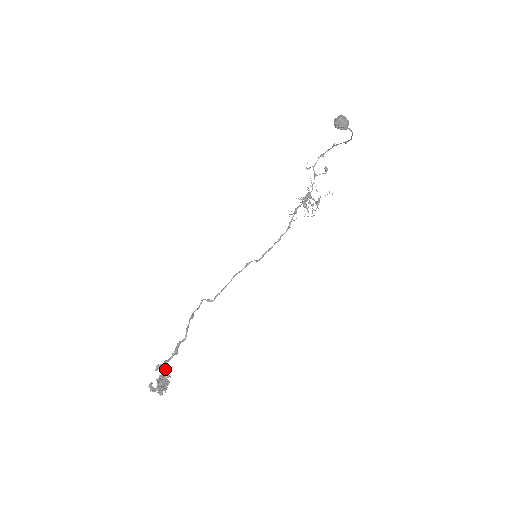
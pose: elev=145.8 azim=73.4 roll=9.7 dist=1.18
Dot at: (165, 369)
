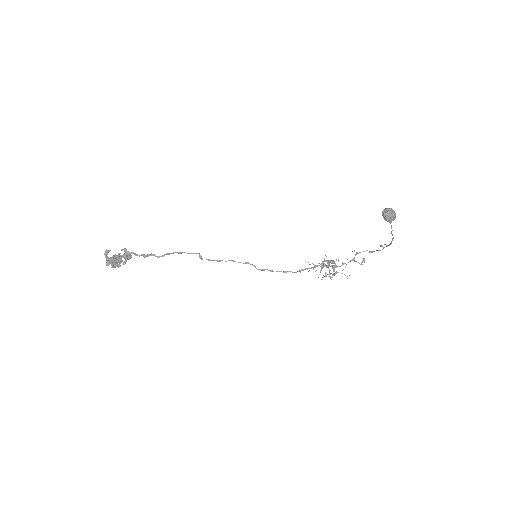
Dot at: (127, 256)
